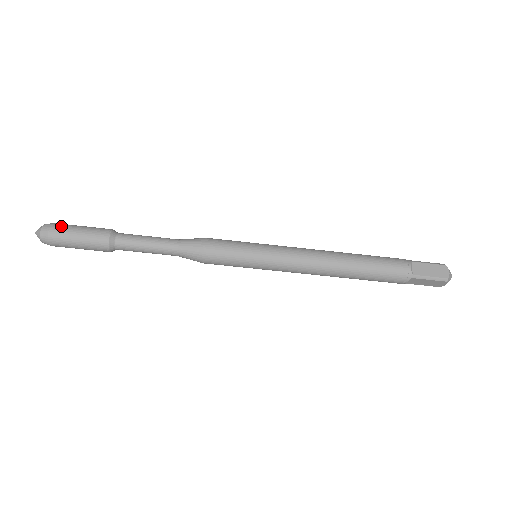
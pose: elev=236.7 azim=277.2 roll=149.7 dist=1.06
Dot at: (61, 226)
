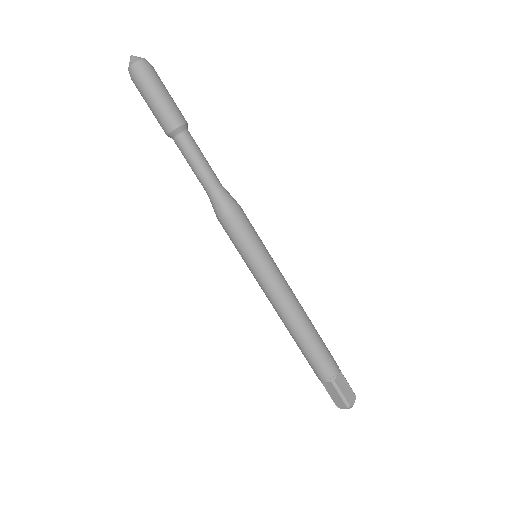
Dot at: (157, 75)
